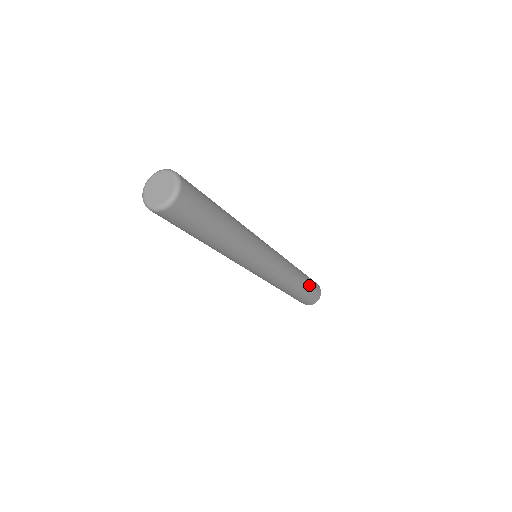
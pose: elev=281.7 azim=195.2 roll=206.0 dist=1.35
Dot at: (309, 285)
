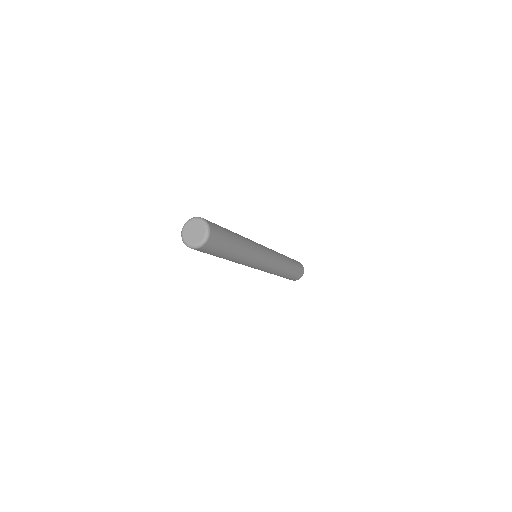
Dot at: (295, 266)
